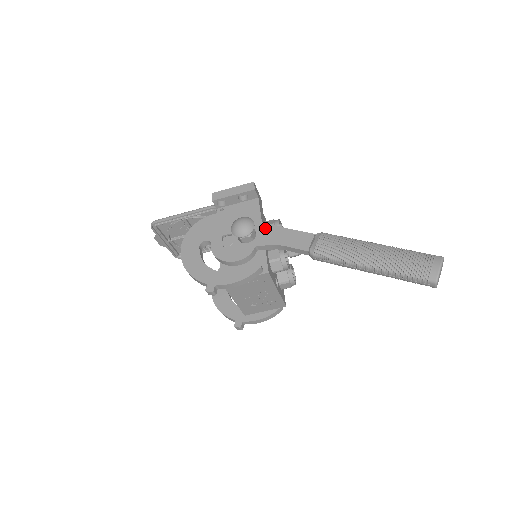
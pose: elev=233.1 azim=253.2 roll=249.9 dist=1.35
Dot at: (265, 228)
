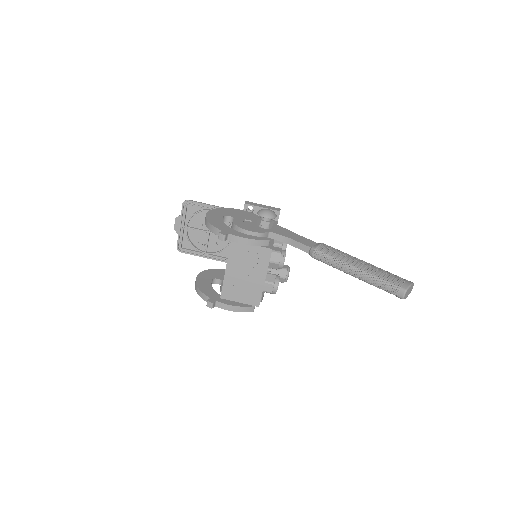
Dot at: (280, 228)
